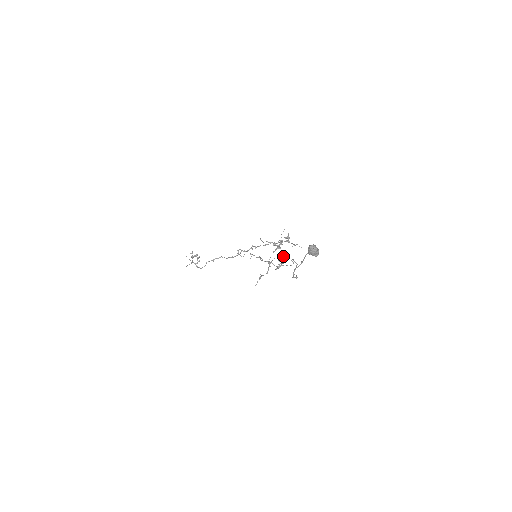
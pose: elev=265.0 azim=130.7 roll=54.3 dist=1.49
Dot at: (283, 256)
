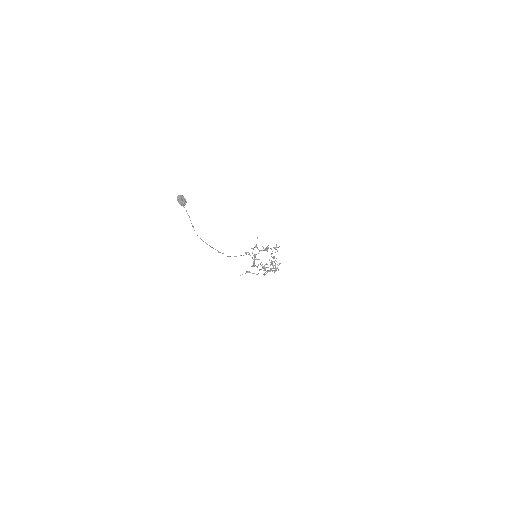
Dot at: occluded
